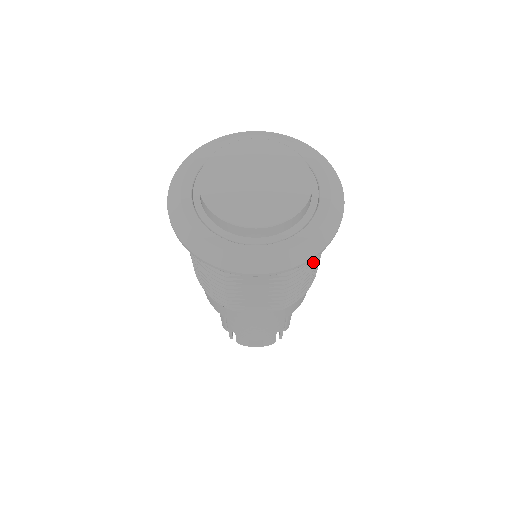
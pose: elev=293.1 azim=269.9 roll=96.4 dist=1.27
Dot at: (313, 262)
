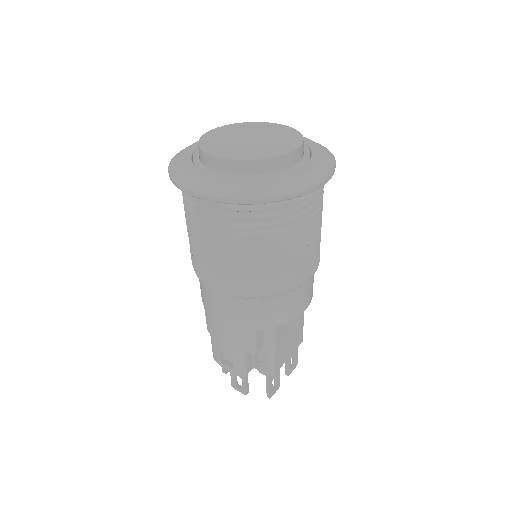
Dot at: (276, 240)
